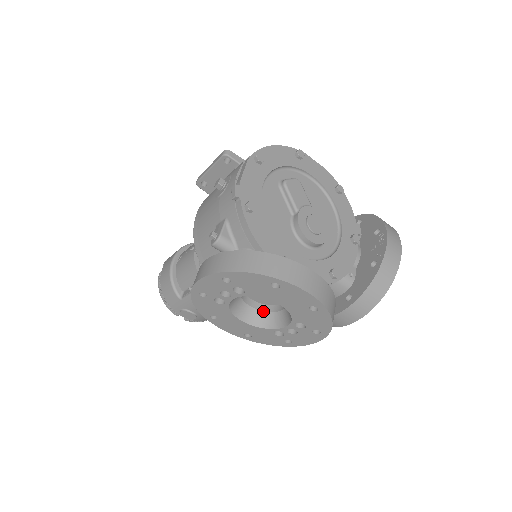
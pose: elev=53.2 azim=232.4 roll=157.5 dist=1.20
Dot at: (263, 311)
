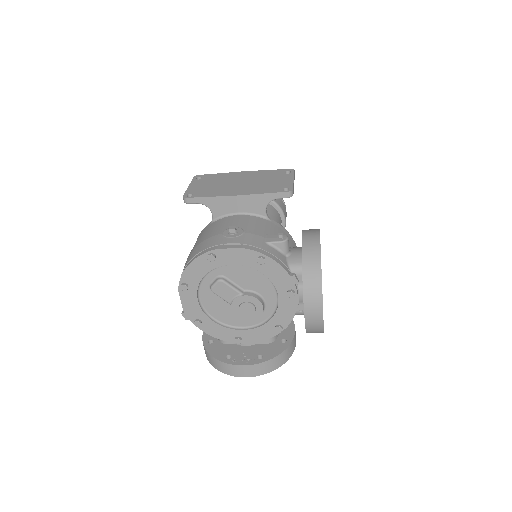
Dot at: occluded
